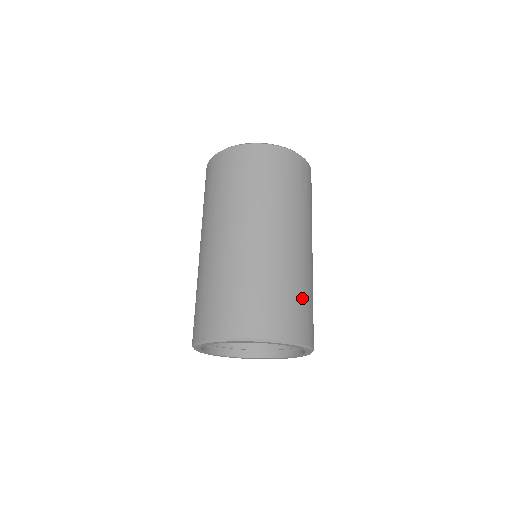
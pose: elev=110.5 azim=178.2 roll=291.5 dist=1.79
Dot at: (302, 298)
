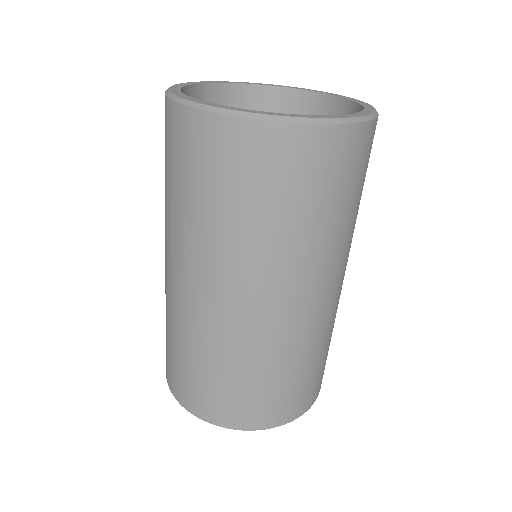
Dot at: occluded
